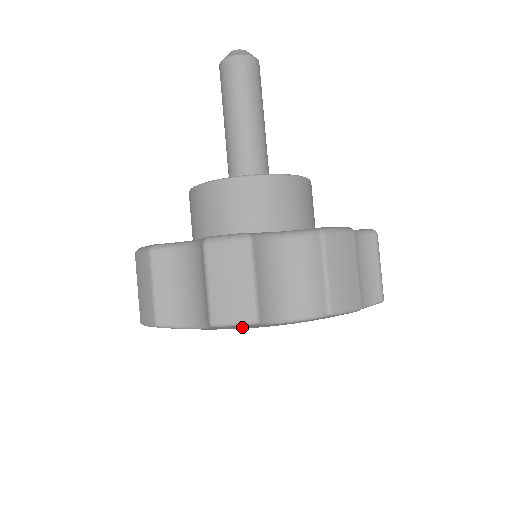
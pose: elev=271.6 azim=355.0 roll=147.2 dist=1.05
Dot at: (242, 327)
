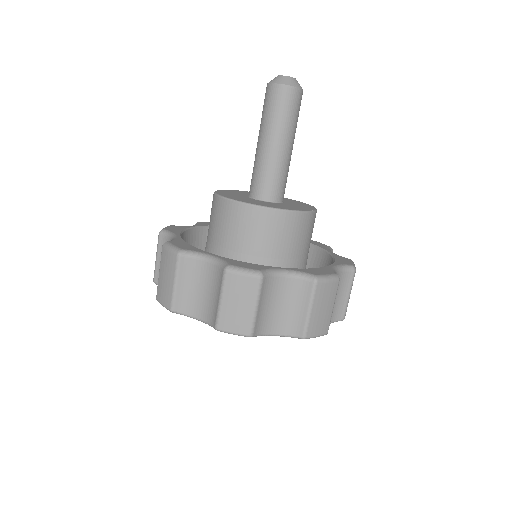
Dot at: occluded
